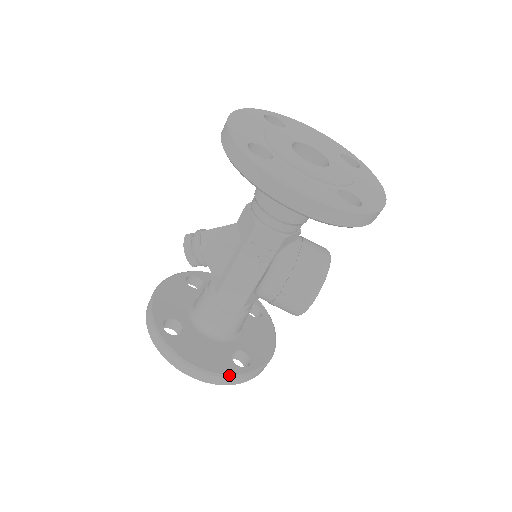
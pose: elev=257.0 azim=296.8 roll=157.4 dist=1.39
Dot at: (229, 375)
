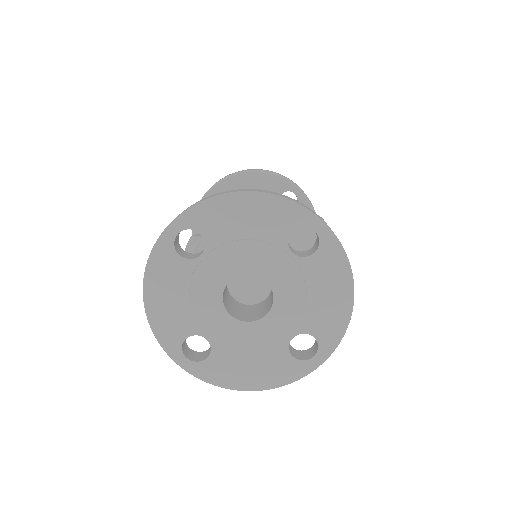
Dot at: occluded
